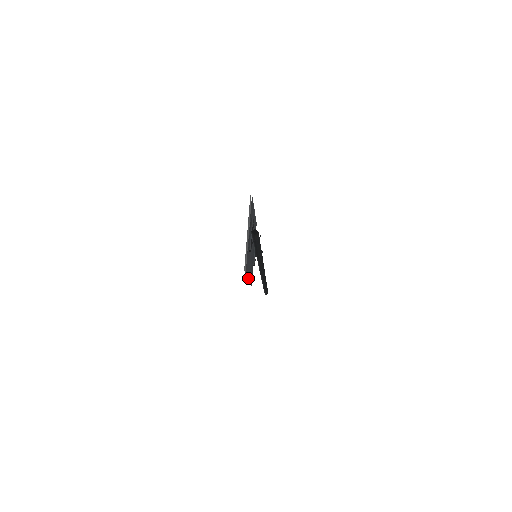
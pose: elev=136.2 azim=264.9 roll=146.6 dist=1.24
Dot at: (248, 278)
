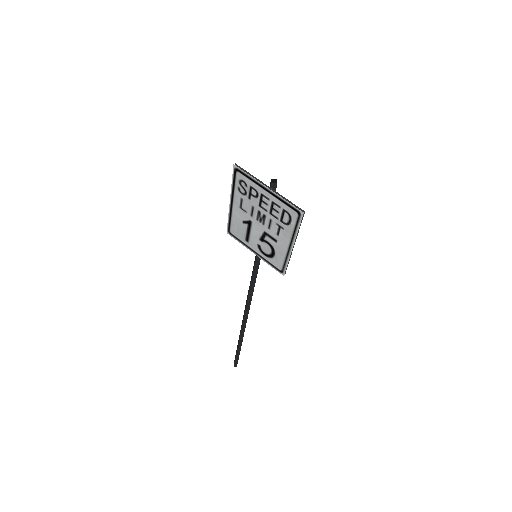
Dot at: (288, 253)
